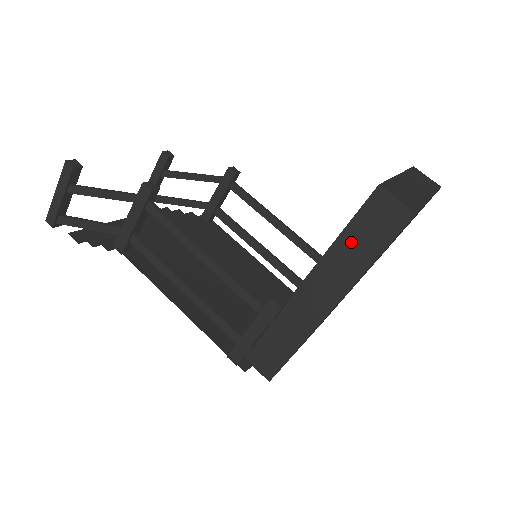
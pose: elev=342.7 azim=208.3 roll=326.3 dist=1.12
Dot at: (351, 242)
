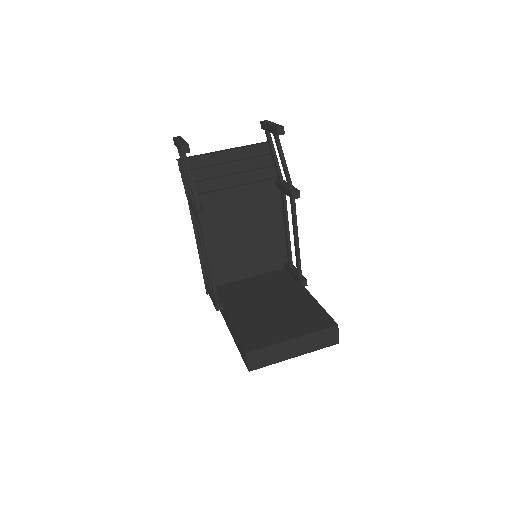
Dot at: (238, 341)
